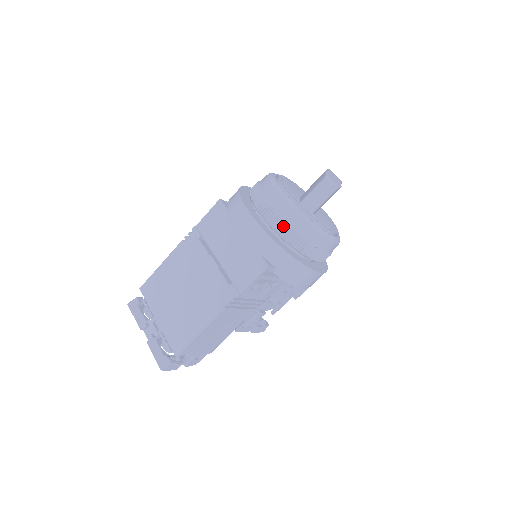
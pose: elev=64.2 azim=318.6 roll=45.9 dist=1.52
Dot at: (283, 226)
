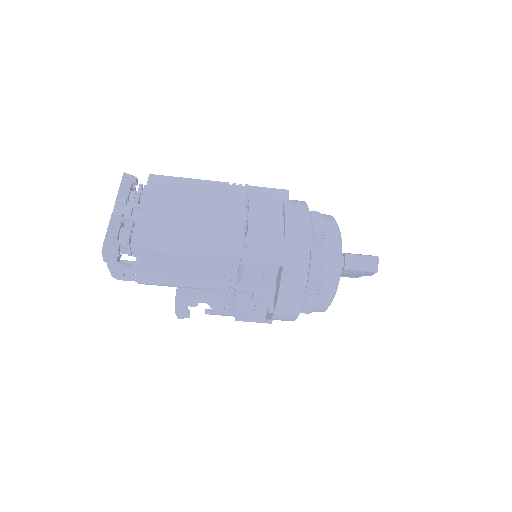
Dot at: (322, 253)
